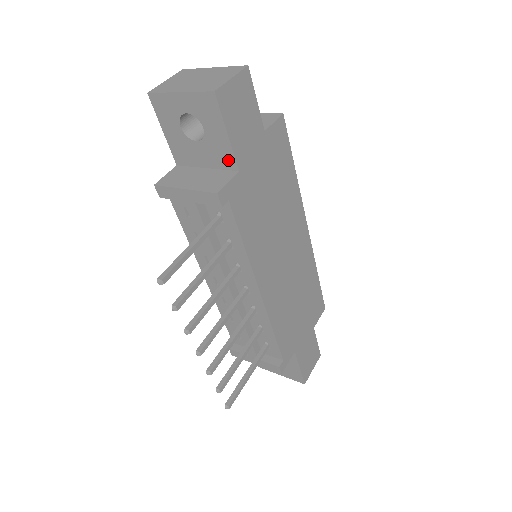
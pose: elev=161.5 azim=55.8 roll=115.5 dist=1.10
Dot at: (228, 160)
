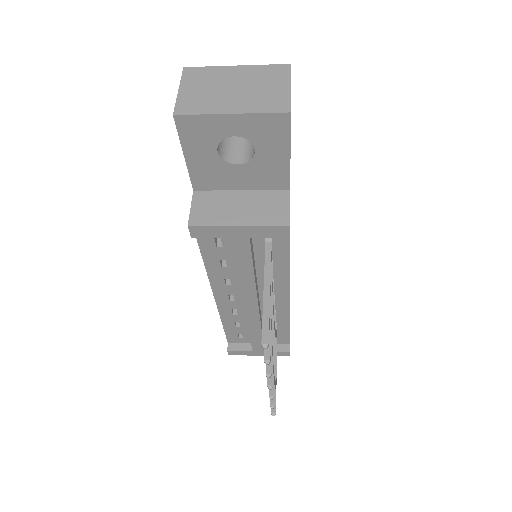
Dot at: (279, 180)
